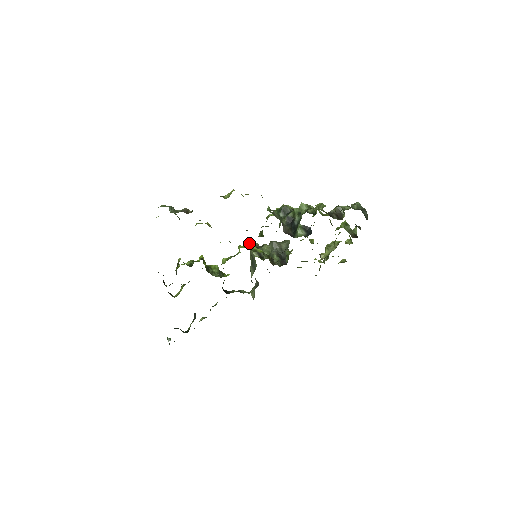
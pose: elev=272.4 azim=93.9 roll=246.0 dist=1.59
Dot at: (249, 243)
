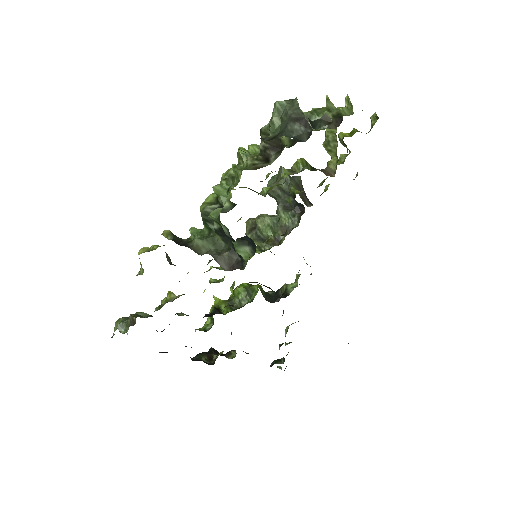
Dot at: occluded
